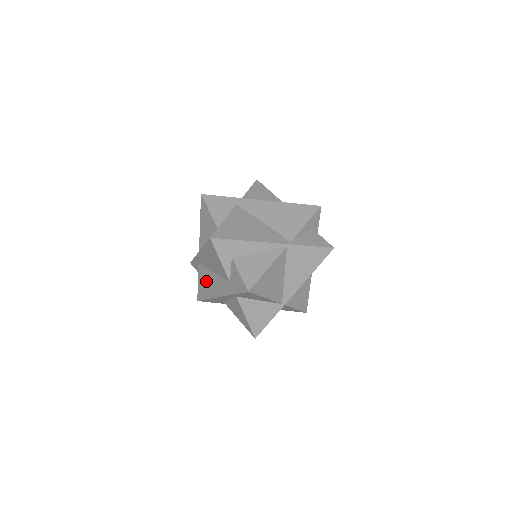
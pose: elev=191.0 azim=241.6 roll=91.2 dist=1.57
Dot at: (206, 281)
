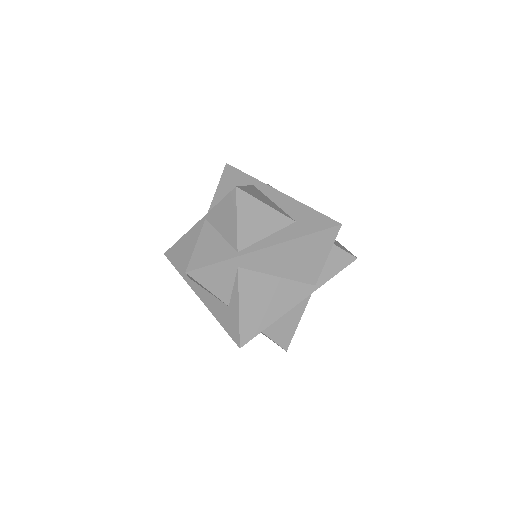
Dot at: occluded
